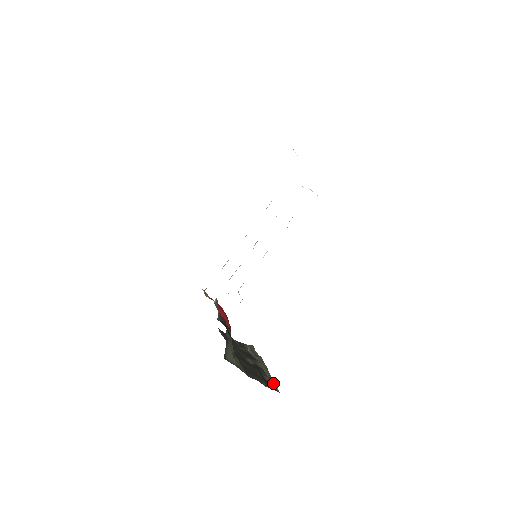
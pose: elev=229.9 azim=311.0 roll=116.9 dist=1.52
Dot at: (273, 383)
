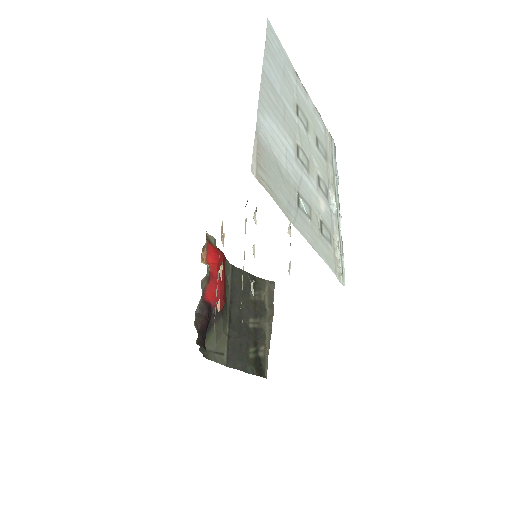
Dot at: (267, 360)
